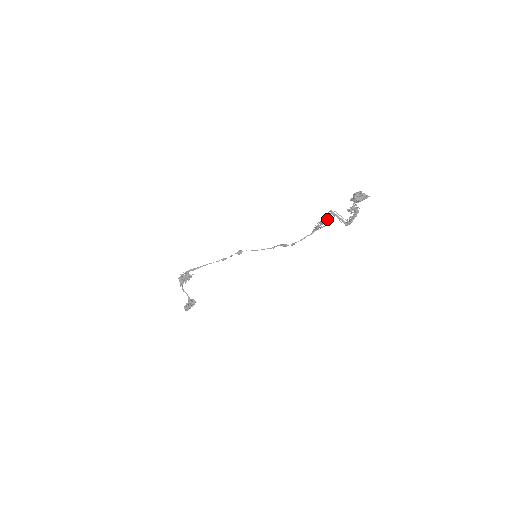
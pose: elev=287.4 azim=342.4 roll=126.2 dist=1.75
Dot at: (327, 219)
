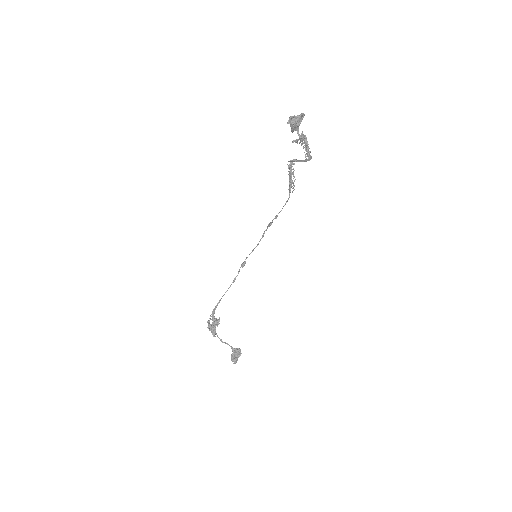
Dot at: (293, 172)
